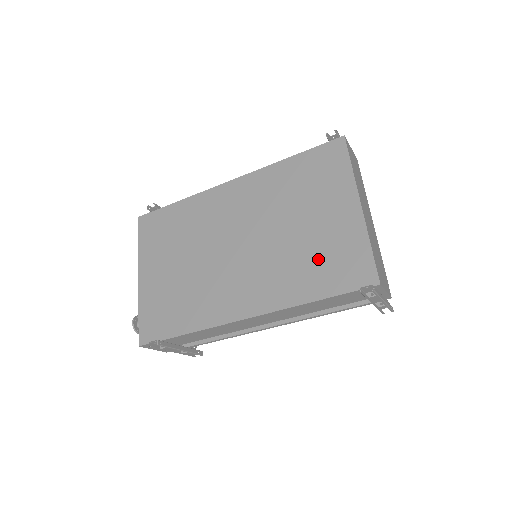
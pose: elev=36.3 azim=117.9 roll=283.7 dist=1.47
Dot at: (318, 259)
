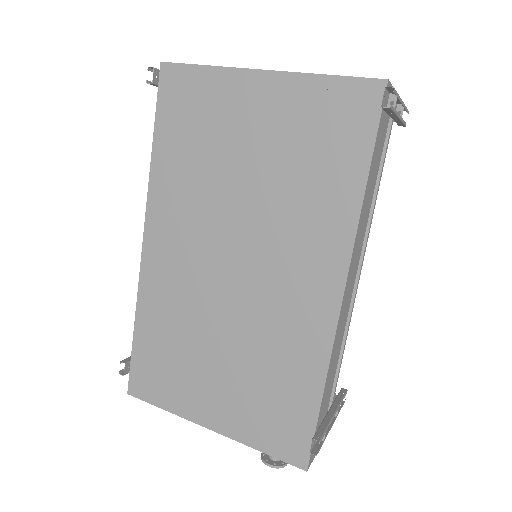
Dot at: (309, 157)
